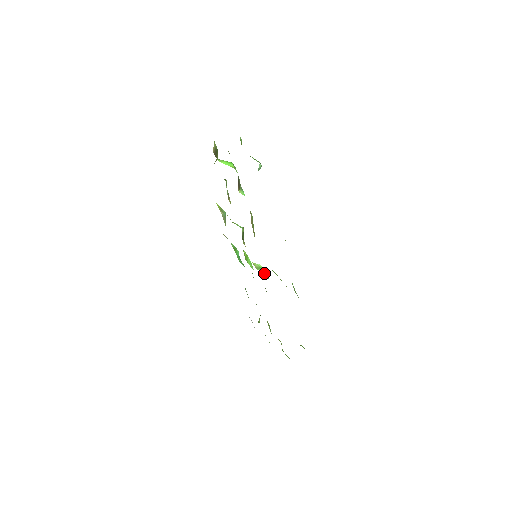
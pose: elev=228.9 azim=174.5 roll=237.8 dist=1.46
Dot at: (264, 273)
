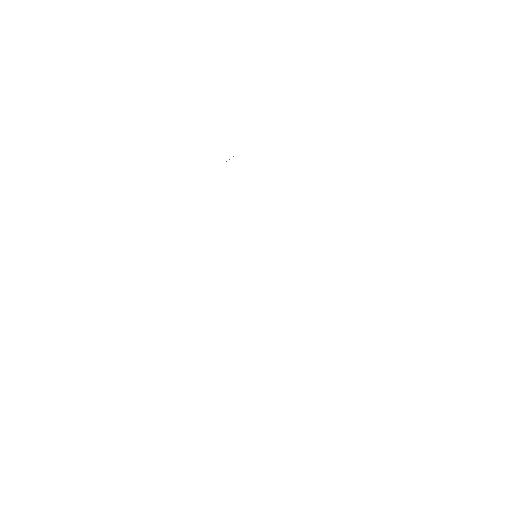
Dot at: occluded
